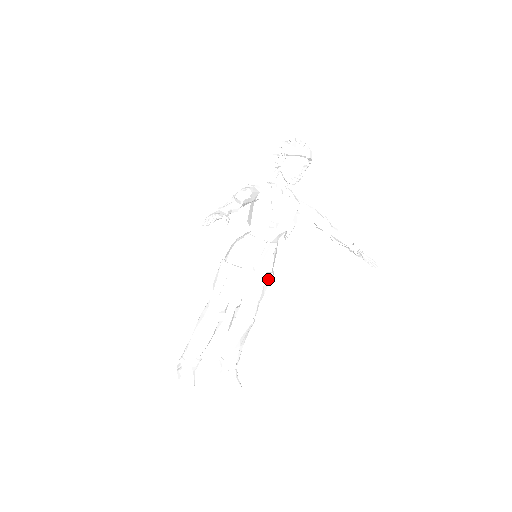
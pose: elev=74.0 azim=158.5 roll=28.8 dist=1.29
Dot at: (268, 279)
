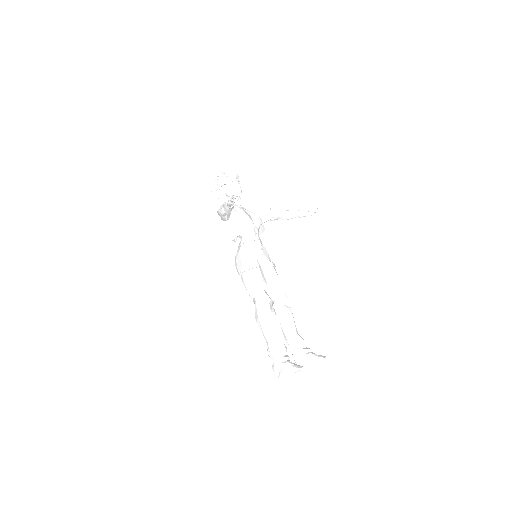
Dot at: (274, 268)
